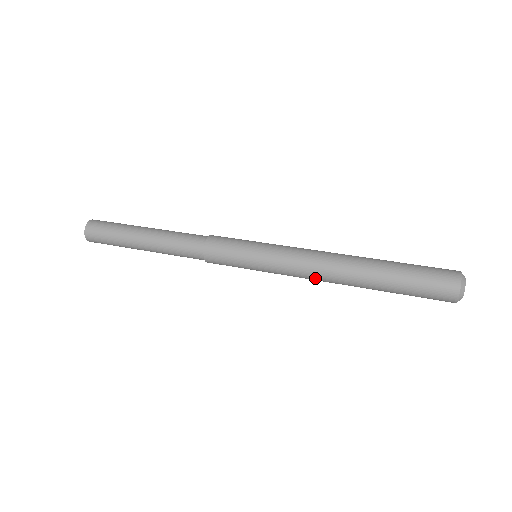
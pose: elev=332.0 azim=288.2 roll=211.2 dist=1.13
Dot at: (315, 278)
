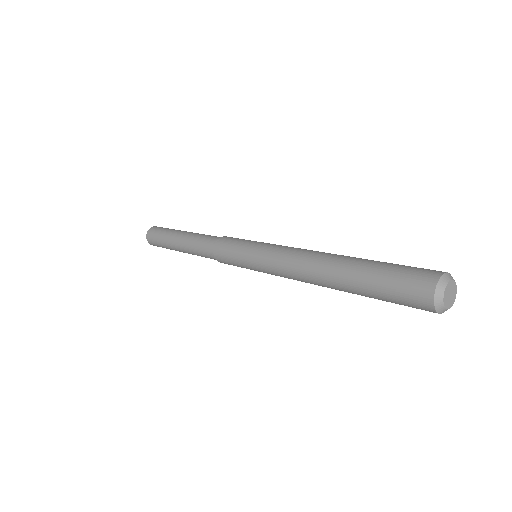
Dot at: (299, 280)
